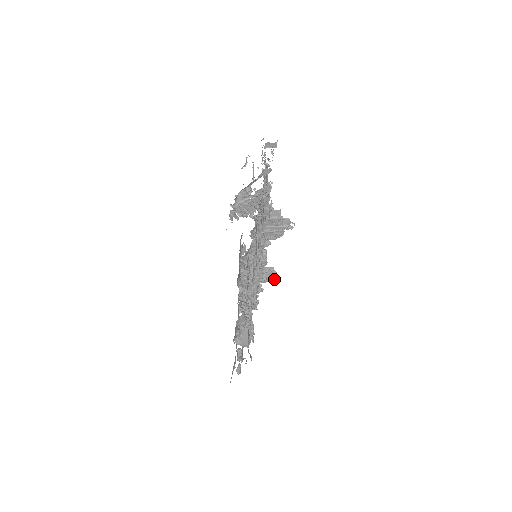
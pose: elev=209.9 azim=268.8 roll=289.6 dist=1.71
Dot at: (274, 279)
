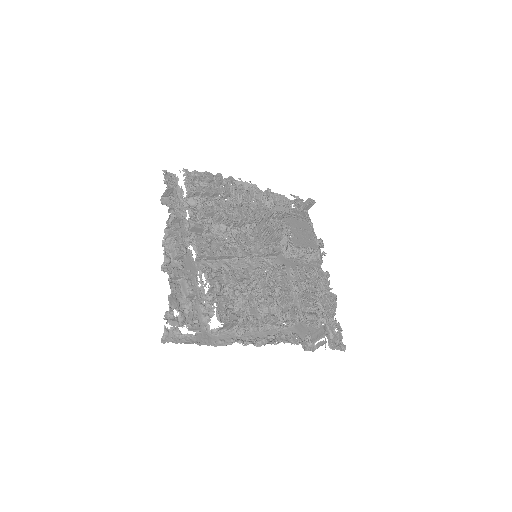
Dot at: (328, 327)
